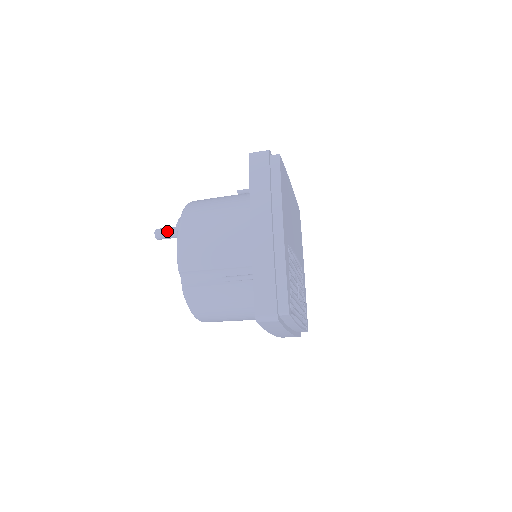
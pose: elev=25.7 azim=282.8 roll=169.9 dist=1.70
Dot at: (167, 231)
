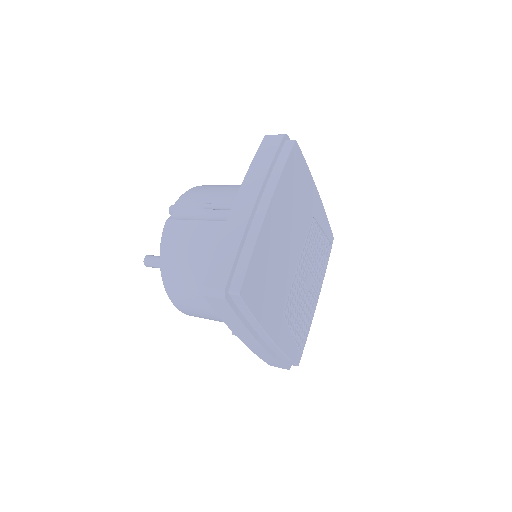
Dot at: (156, 267)
